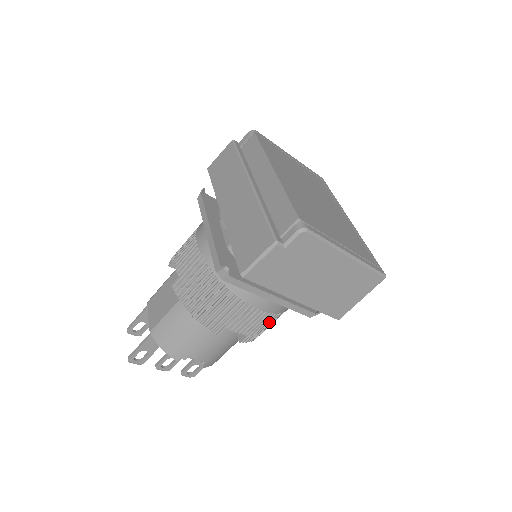
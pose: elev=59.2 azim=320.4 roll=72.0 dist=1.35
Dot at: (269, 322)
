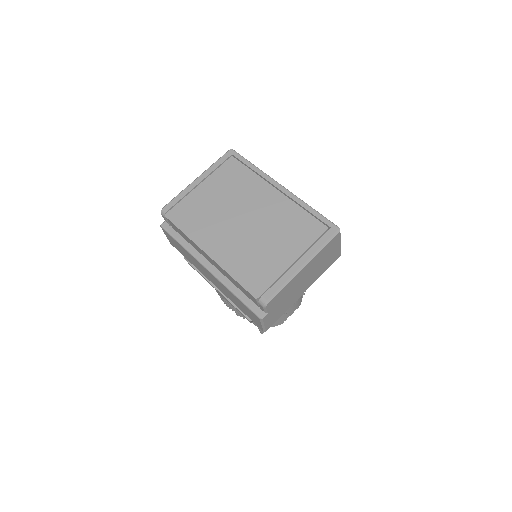
Dot at: occluded
